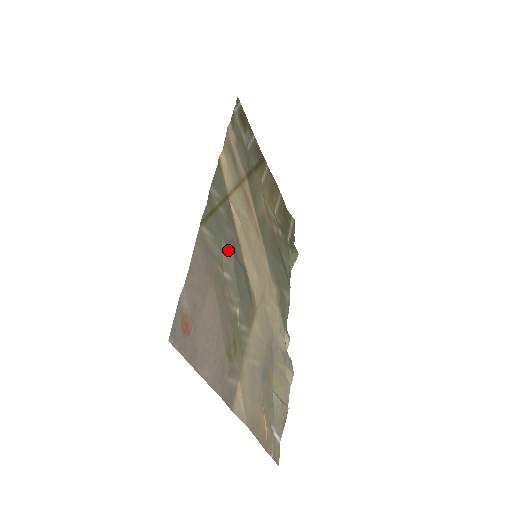
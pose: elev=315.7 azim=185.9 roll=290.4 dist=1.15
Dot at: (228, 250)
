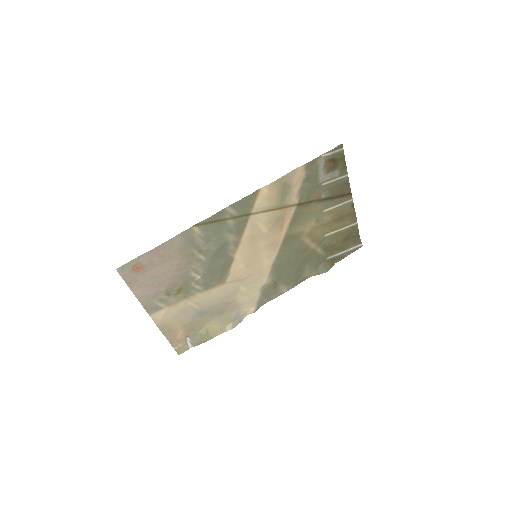
Dot at: (213, 246)
